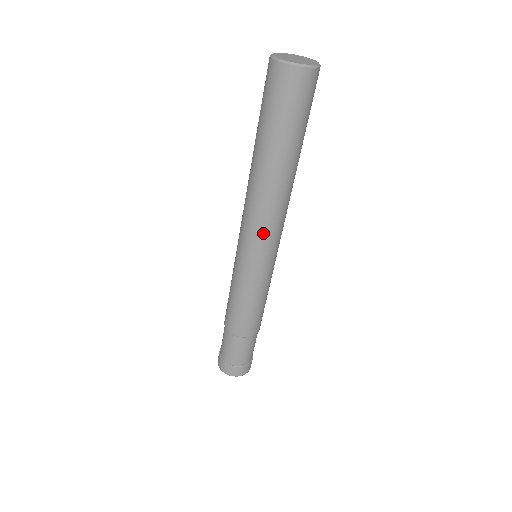
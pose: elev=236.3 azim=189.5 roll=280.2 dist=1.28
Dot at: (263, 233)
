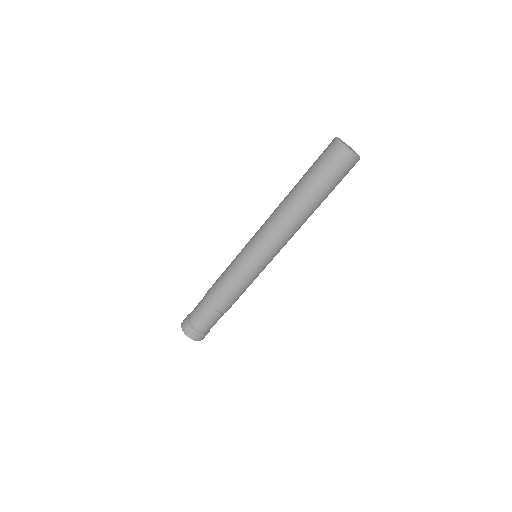
Dot at: (271, 239)
